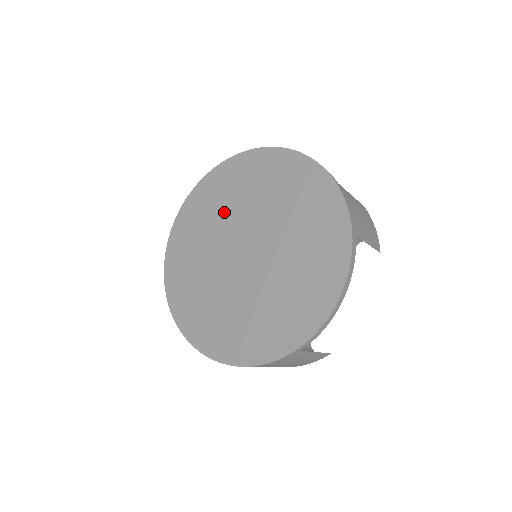
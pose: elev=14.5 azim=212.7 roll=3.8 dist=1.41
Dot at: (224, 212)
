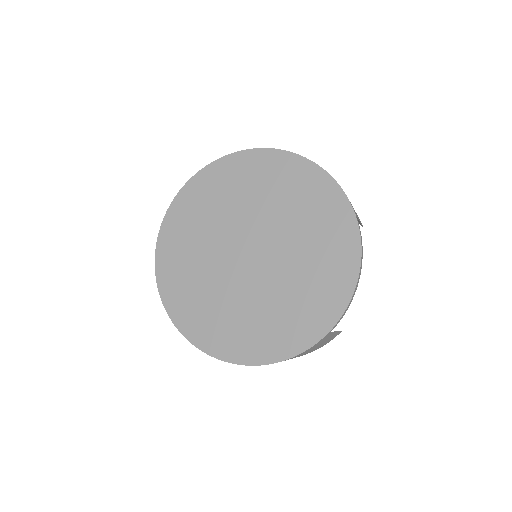
Dot at: (214, 220)
